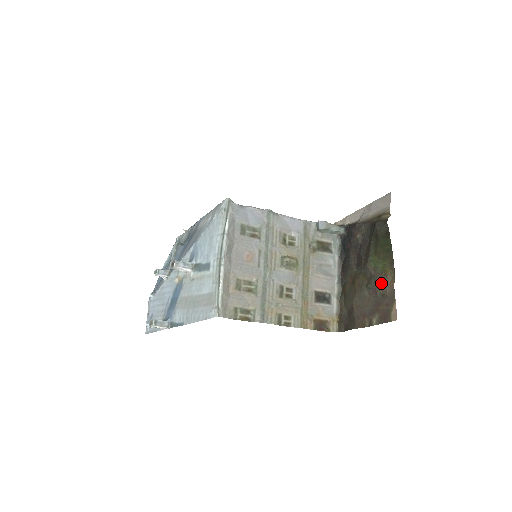
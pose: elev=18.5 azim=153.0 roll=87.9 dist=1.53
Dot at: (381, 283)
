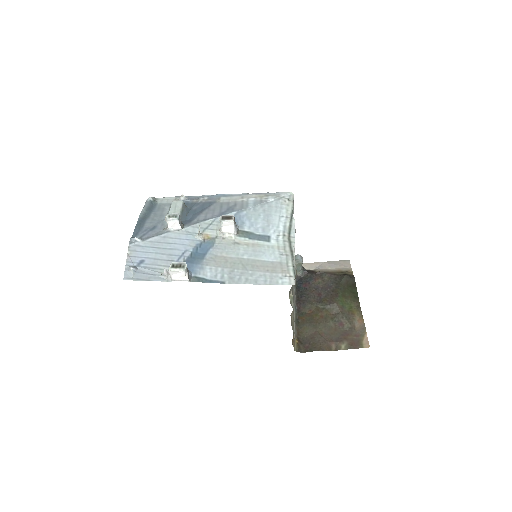
Dot at: (349, 319)
